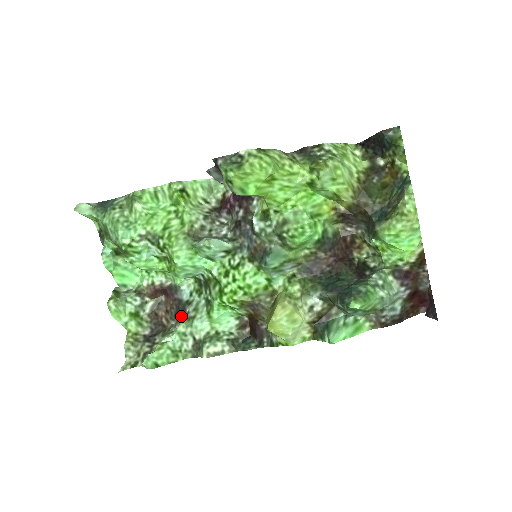
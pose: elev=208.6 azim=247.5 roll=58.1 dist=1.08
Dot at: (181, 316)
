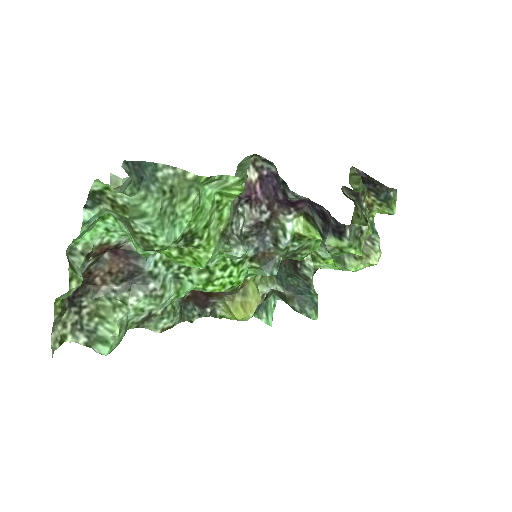
Dot at: (138, 287)
